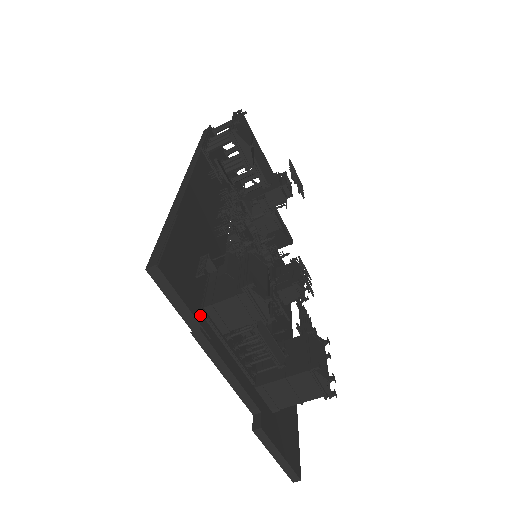
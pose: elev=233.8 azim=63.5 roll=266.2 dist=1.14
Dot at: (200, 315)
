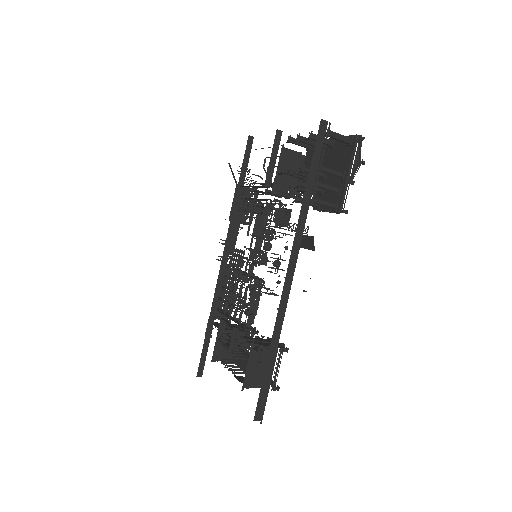
Dot at: occluded
